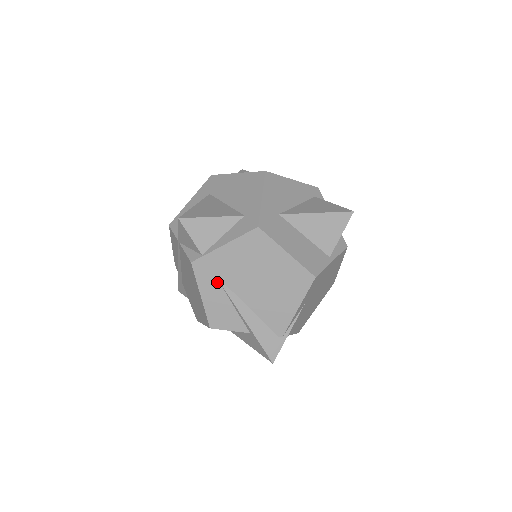
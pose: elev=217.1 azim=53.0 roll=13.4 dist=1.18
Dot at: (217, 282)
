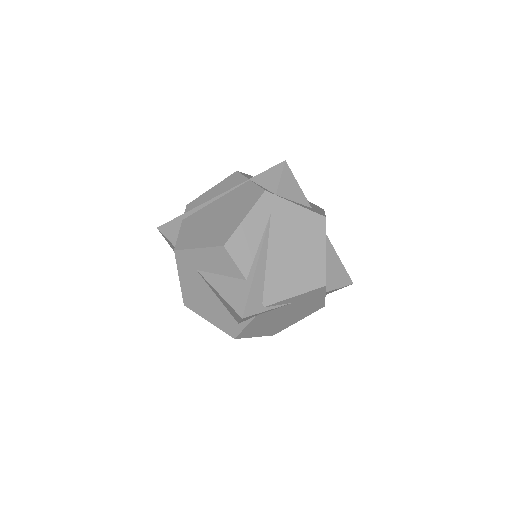
Dot at: (266, 221)
